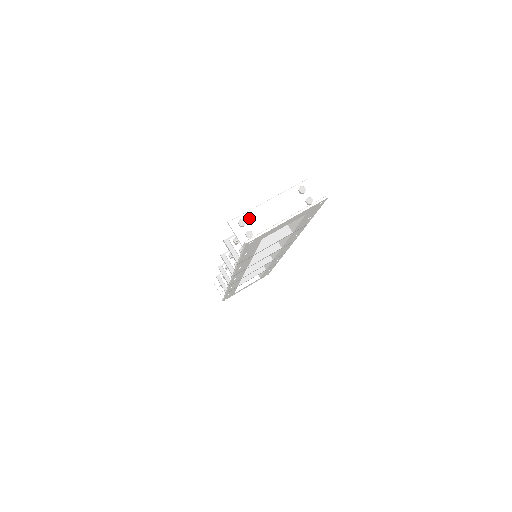
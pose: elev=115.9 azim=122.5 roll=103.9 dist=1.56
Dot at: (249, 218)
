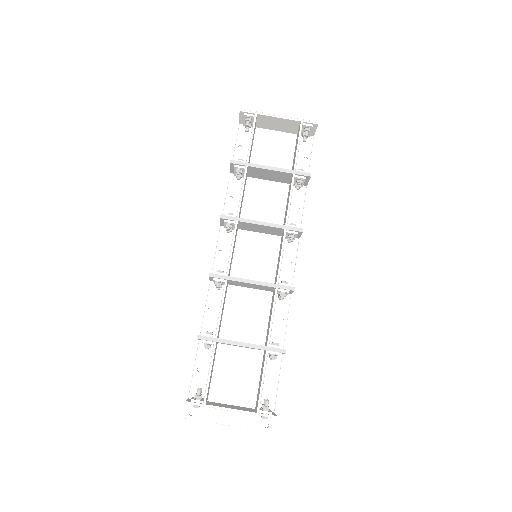
Dot at: (205, 406)
